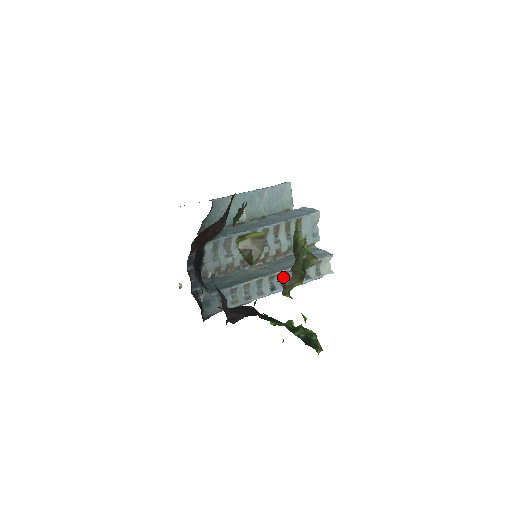
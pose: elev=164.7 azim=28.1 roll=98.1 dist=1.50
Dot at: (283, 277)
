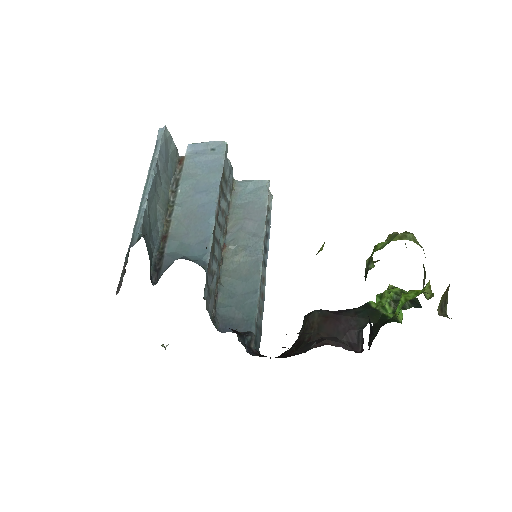
Dot at: (264, 245)
